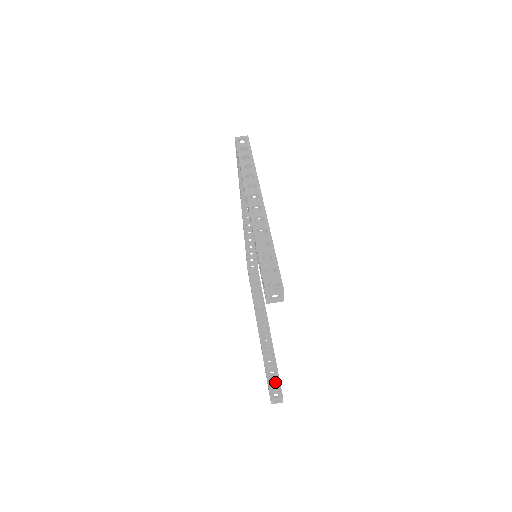
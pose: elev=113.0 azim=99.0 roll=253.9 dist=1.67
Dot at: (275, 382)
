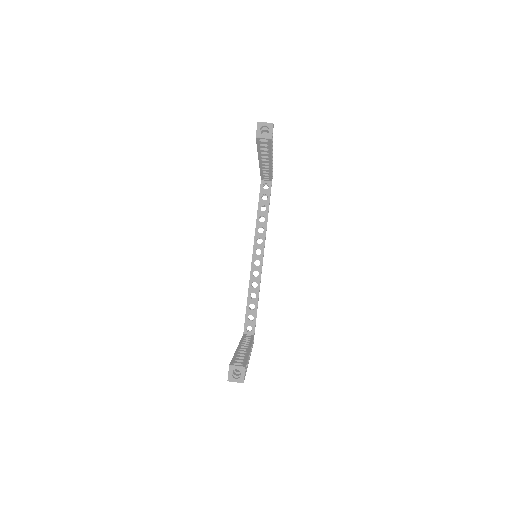
Dot at: occluded
